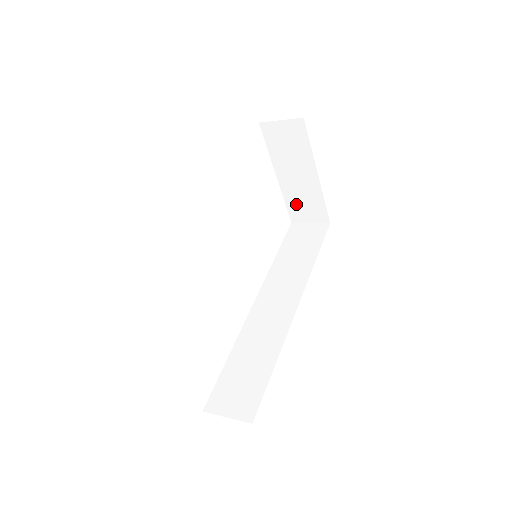
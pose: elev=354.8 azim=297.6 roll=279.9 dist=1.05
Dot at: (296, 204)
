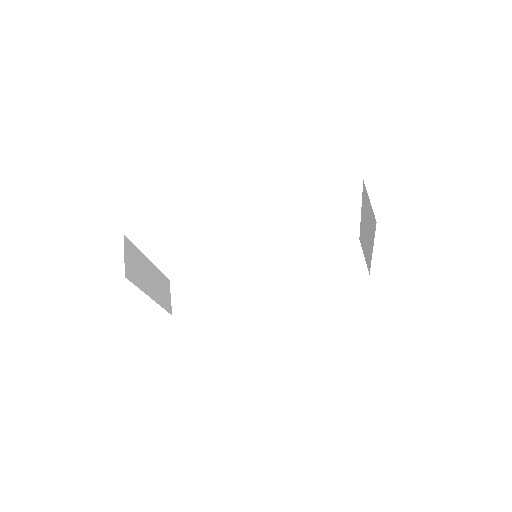
Dot at: (363, 239)
